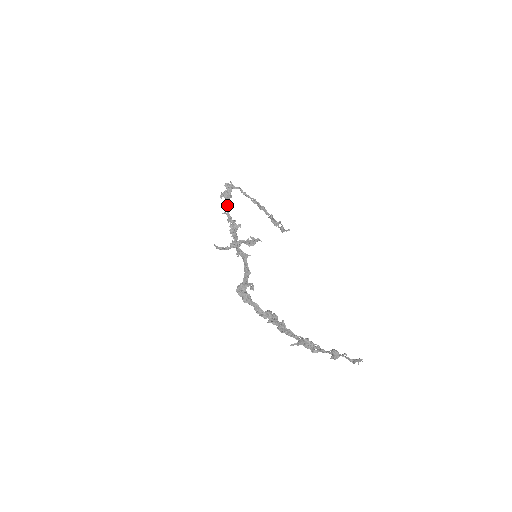
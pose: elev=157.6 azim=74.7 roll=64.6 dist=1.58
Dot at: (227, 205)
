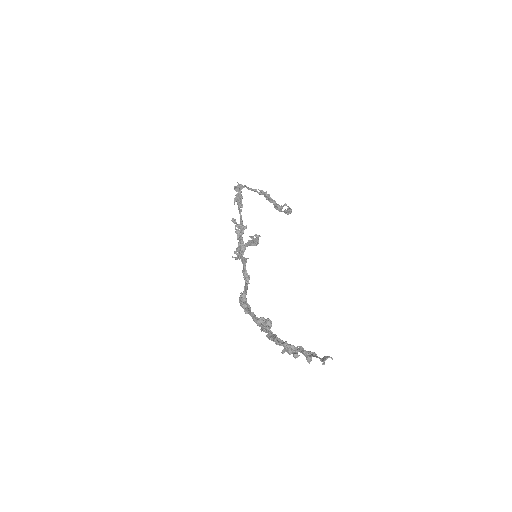
Dot at: (238, 209)
